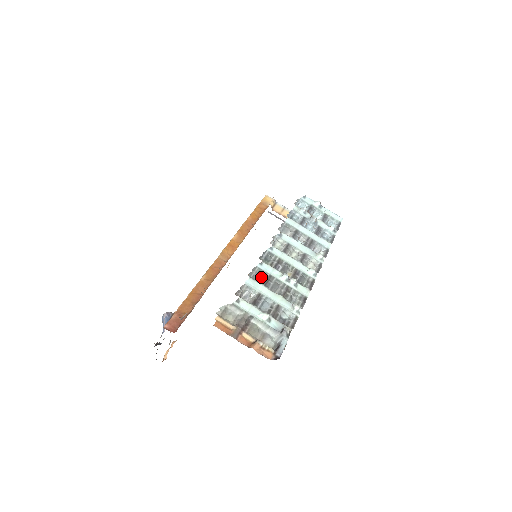
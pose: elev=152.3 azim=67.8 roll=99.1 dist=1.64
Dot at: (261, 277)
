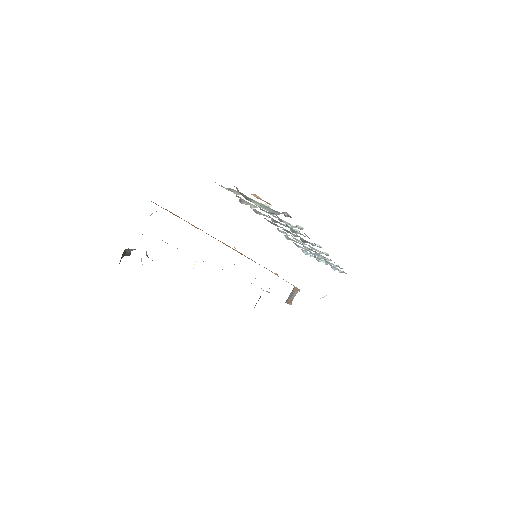
Dot at: (264, 214)
